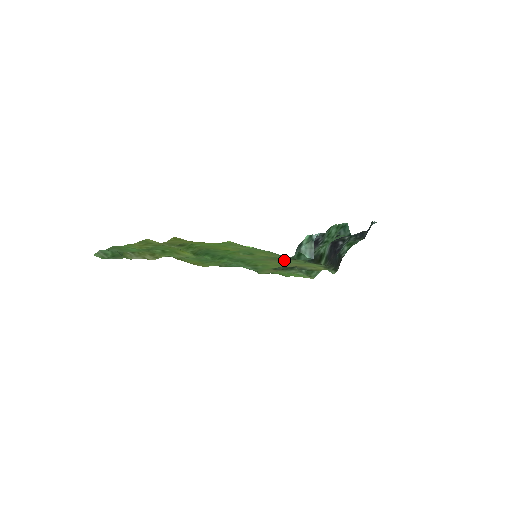
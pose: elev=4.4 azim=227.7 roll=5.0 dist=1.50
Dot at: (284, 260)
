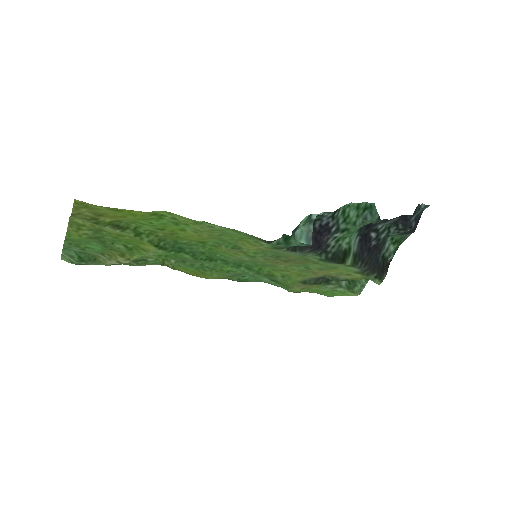
Dot at: (295, 261)
